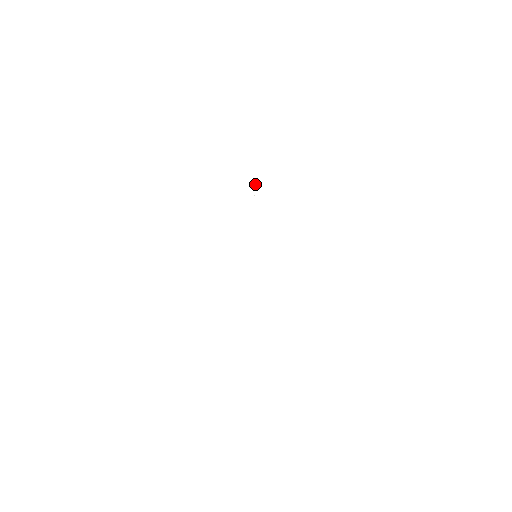
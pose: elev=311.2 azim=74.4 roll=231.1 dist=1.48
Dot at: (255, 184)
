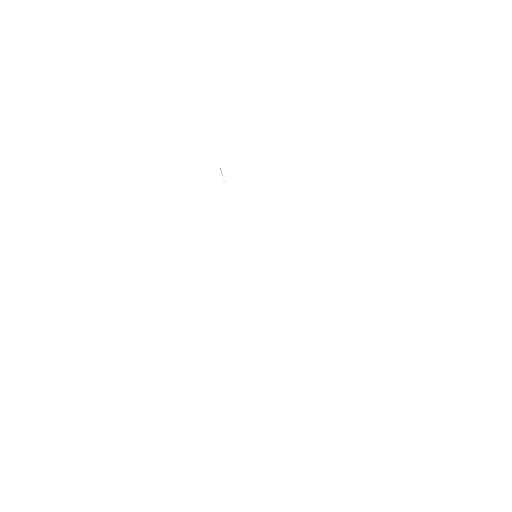
Dot at: (221, 172)
